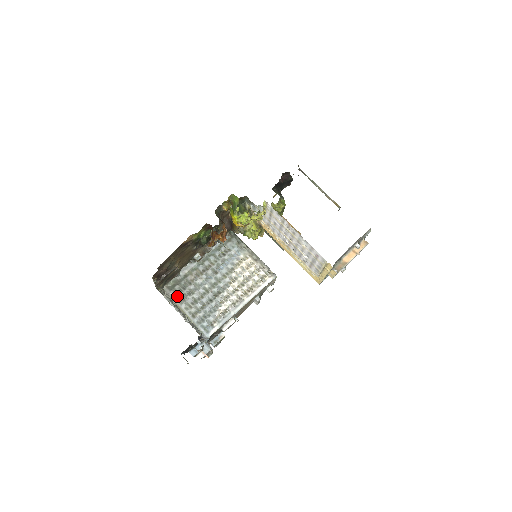
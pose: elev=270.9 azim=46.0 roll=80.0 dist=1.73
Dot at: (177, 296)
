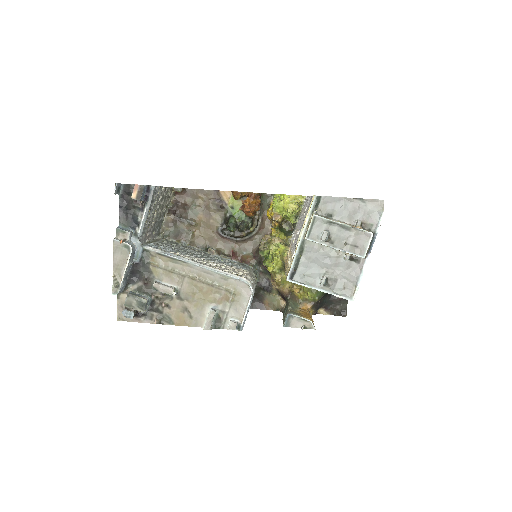
Dot at: (165, 241)
